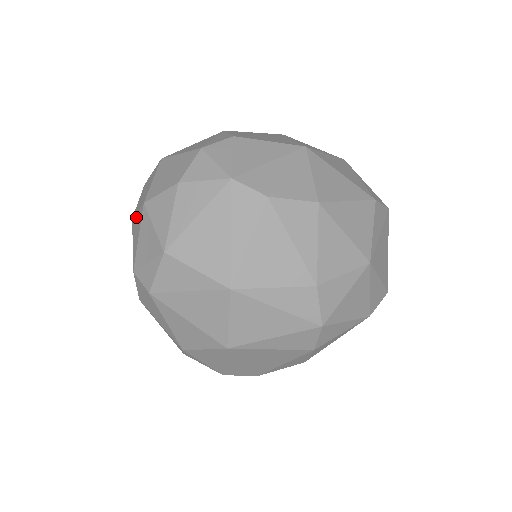
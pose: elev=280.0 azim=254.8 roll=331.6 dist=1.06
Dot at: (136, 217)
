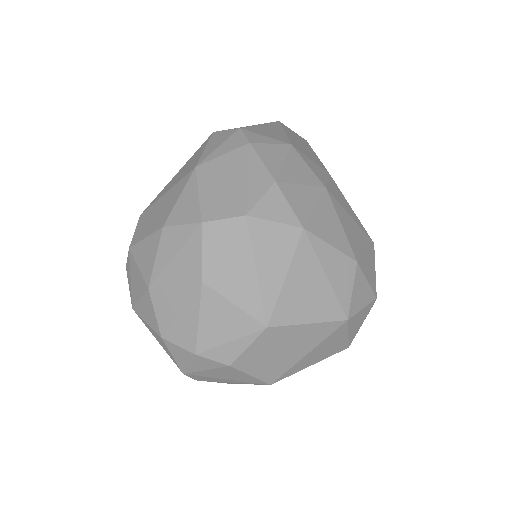
Dot at: (154, 253)
